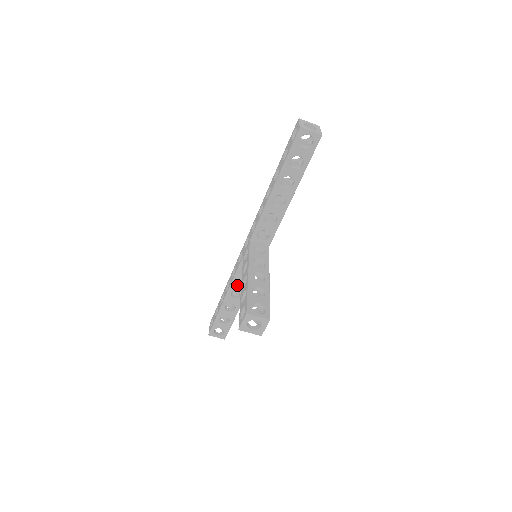
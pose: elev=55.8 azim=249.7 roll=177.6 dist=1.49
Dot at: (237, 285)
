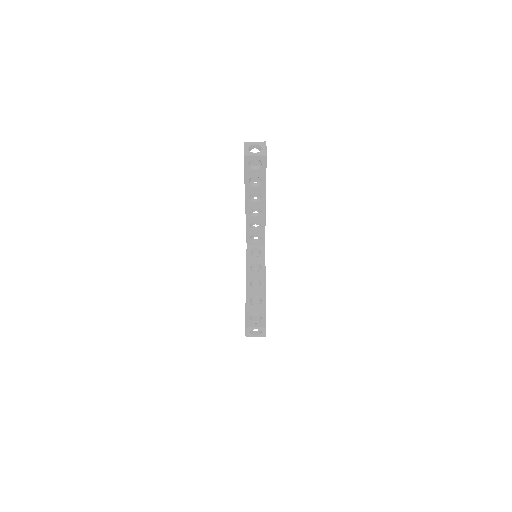
Dot at: occluded
